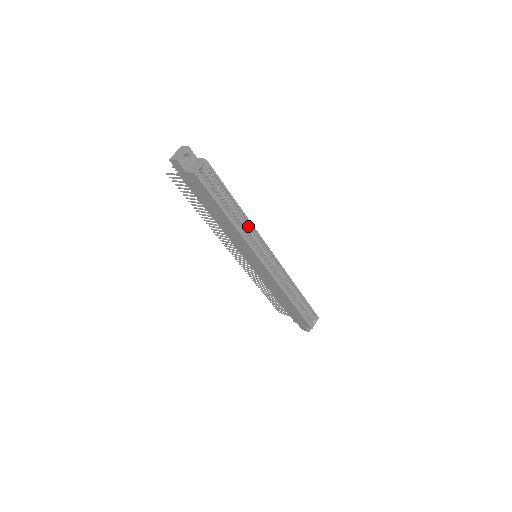
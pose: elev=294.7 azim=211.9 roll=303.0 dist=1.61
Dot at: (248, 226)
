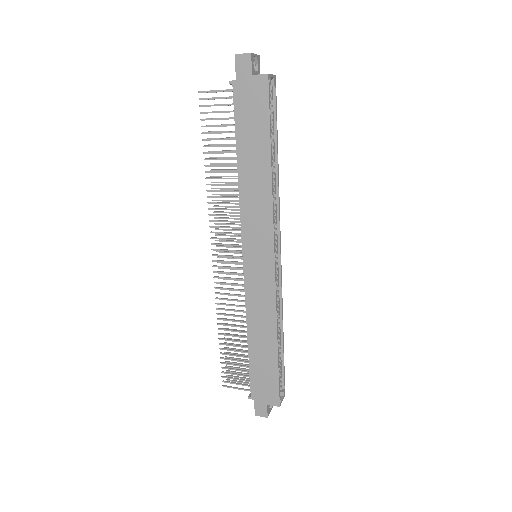
Dot at: (275, 197)
